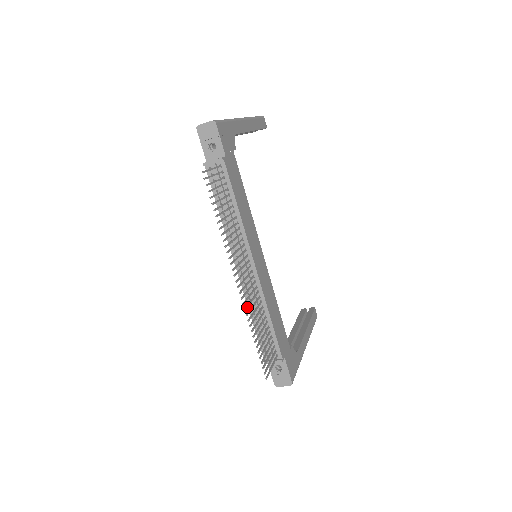
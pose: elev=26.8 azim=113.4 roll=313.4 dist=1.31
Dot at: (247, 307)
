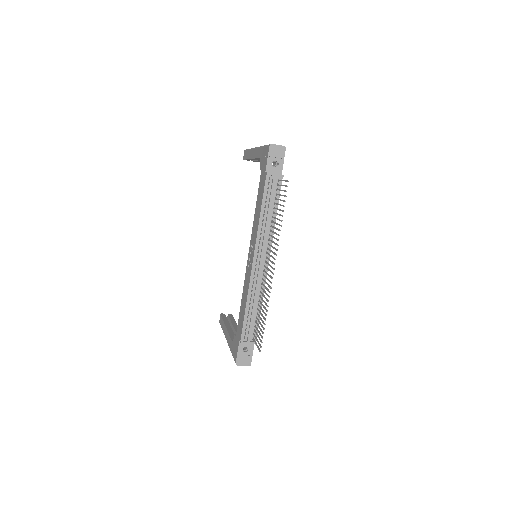
Dot at: (269, 291)
